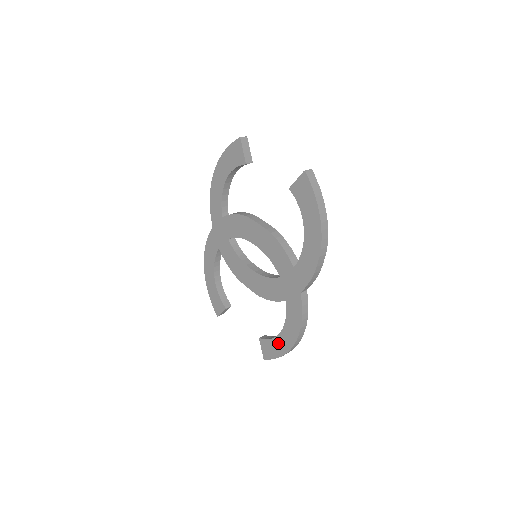
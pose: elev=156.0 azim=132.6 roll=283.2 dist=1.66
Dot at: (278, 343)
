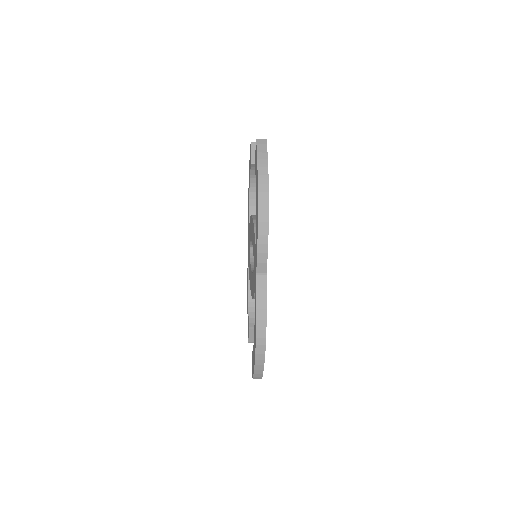
Dot at: occluded
